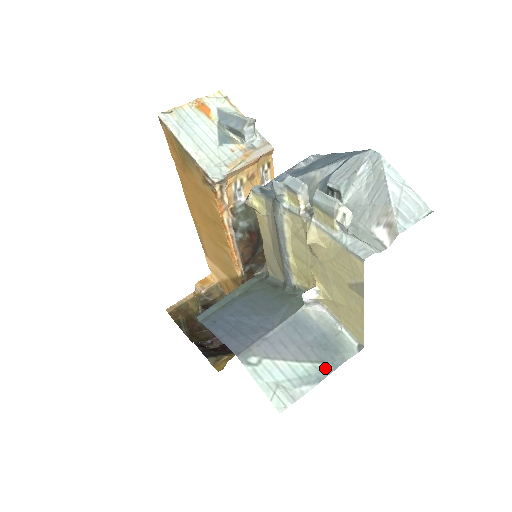
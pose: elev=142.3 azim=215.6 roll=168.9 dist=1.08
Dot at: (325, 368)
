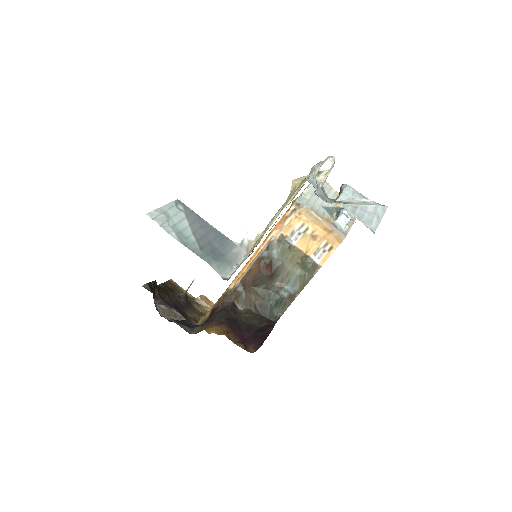
Dot at: (197, 249)
